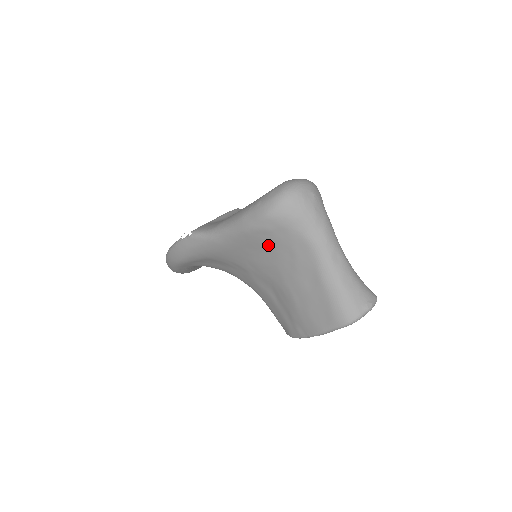
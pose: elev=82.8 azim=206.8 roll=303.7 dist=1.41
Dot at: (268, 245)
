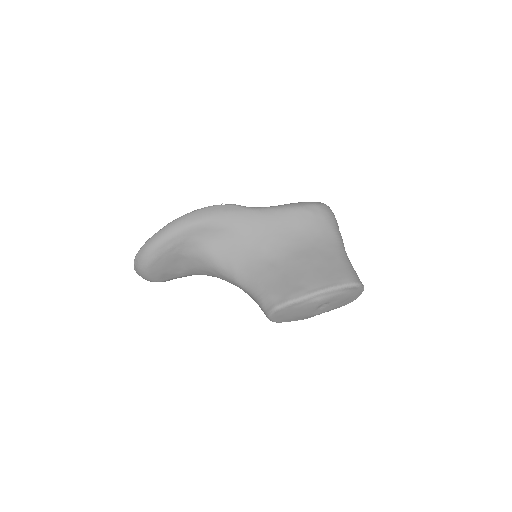
Dot at: (304, 225)
